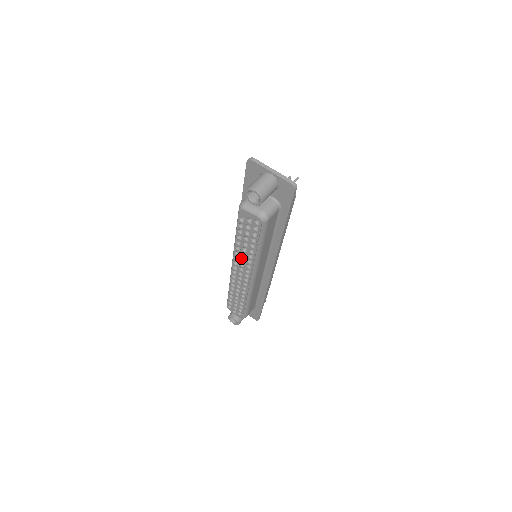
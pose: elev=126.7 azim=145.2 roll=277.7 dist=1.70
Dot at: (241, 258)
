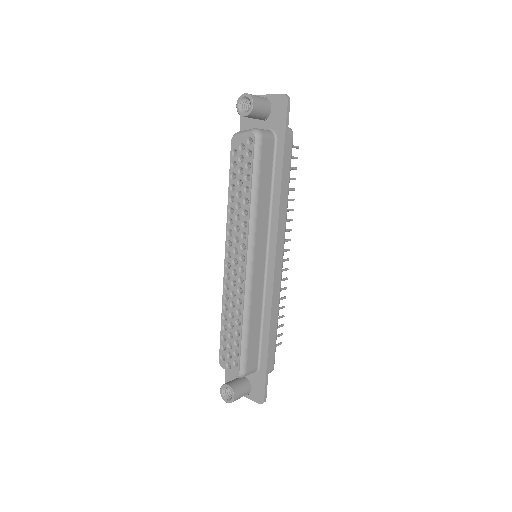
Dot at: (235, 228)
